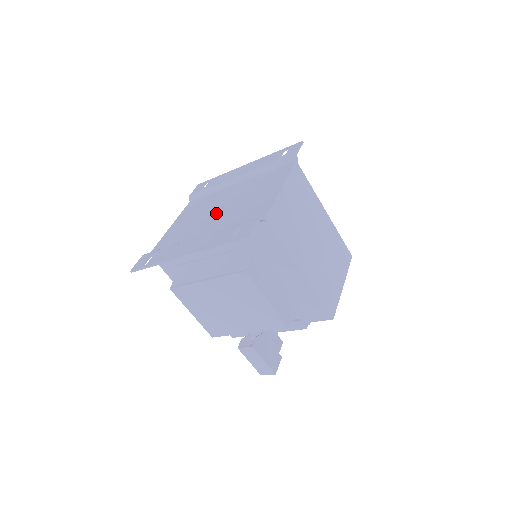
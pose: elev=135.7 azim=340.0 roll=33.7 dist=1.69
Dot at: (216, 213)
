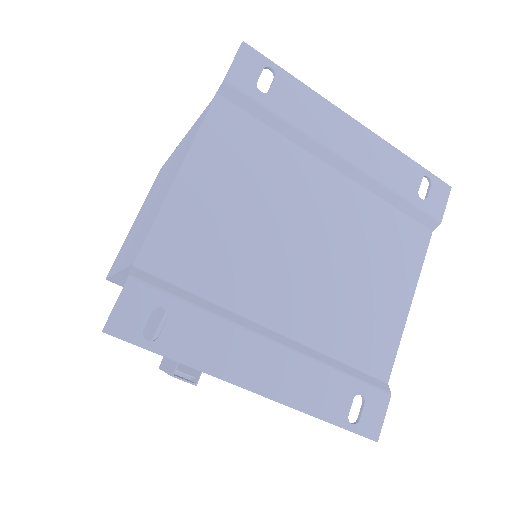
Dot at: (299, 256)
